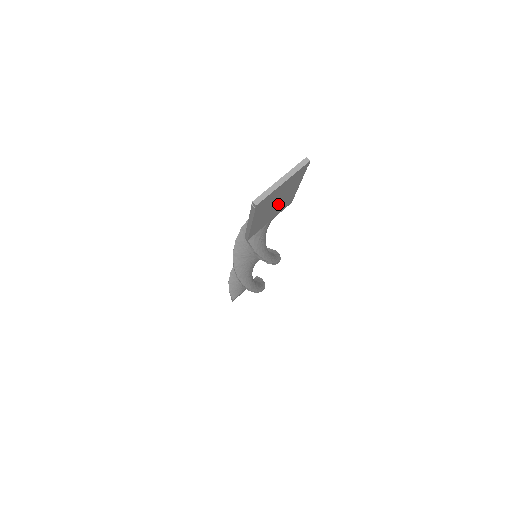
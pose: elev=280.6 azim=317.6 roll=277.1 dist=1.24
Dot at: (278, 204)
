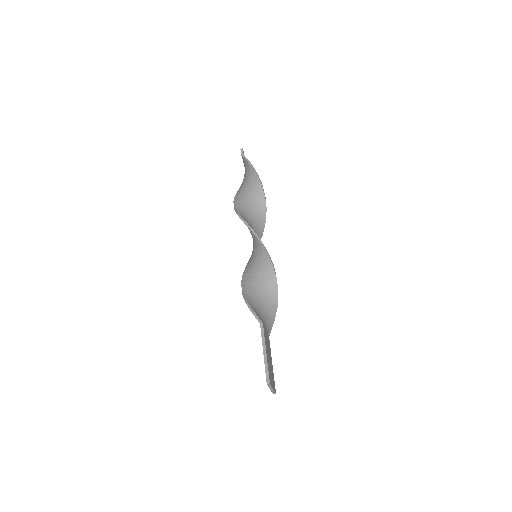
Dot at: (268, 353)
